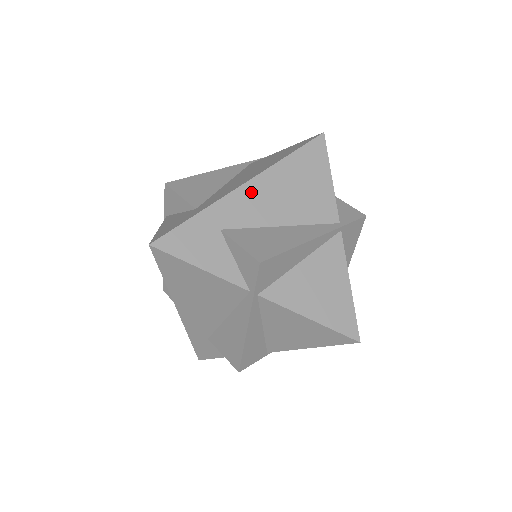
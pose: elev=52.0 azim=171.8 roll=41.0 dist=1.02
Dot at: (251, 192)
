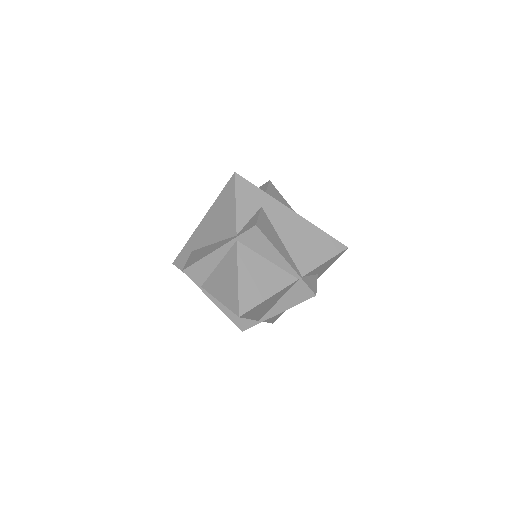
Dot at: (291, 216)
